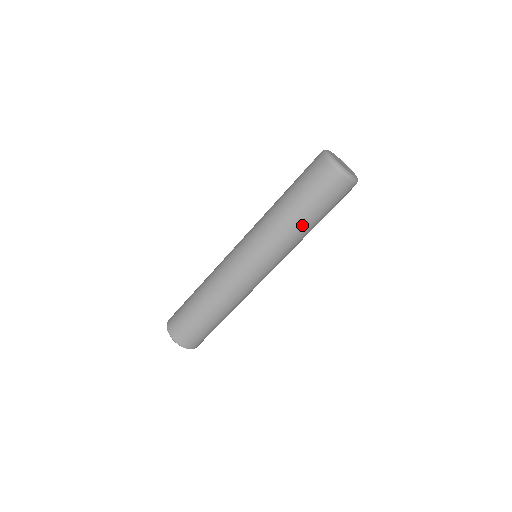
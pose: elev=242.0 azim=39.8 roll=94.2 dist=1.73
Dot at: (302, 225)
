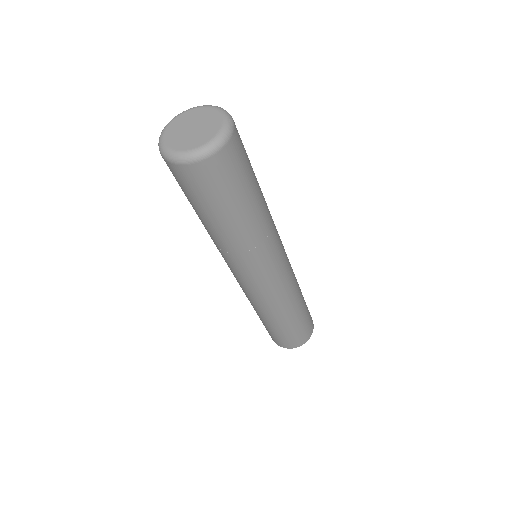
Dot at: (218, 231)
